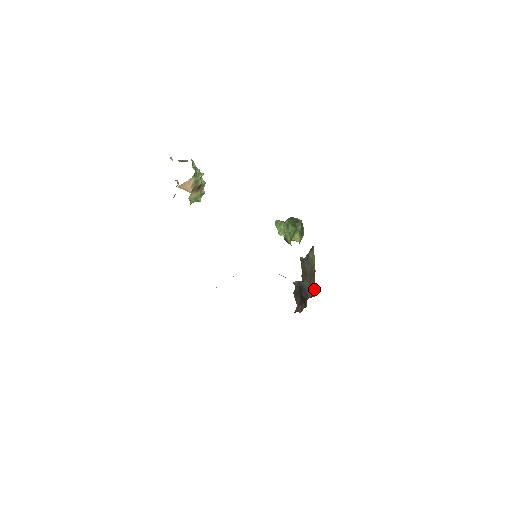
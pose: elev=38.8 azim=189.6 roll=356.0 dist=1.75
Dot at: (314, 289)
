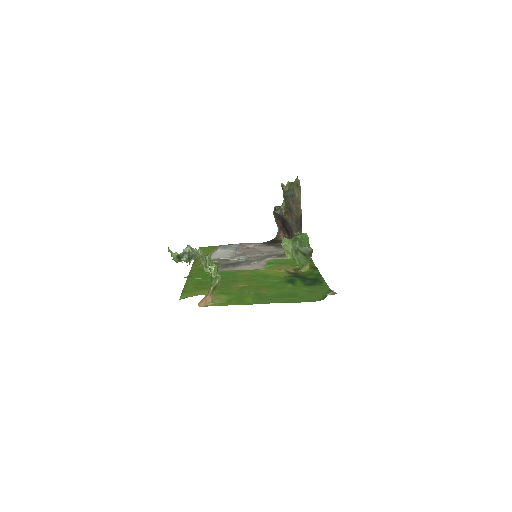
Dot at: (300, 231)
